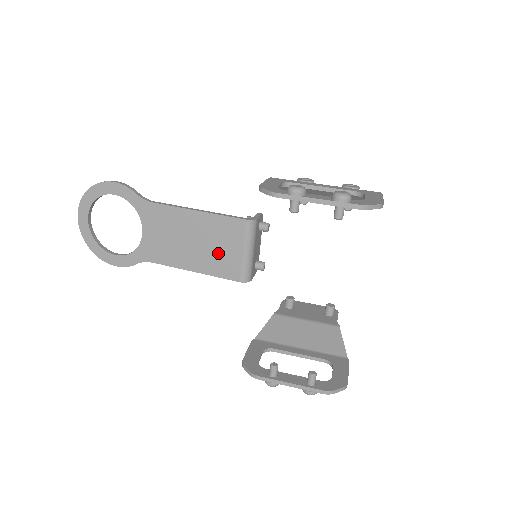
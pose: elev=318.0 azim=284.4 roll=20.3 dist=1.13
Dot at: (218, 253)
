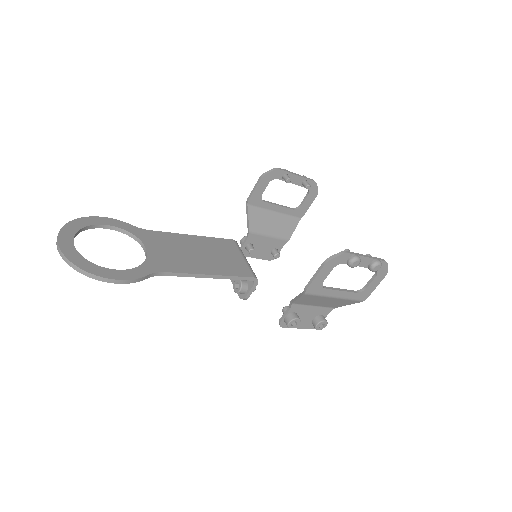
Dot at: (225, 260)
